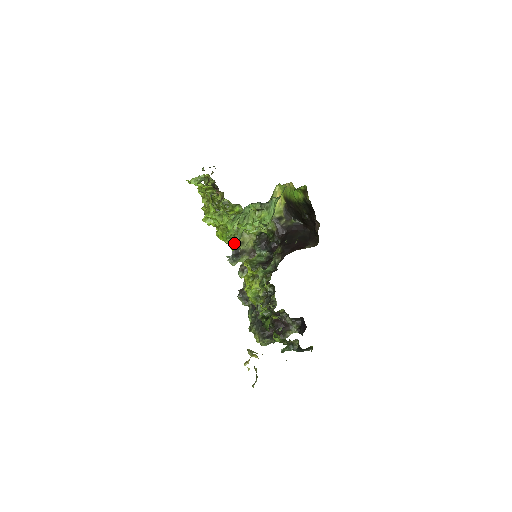
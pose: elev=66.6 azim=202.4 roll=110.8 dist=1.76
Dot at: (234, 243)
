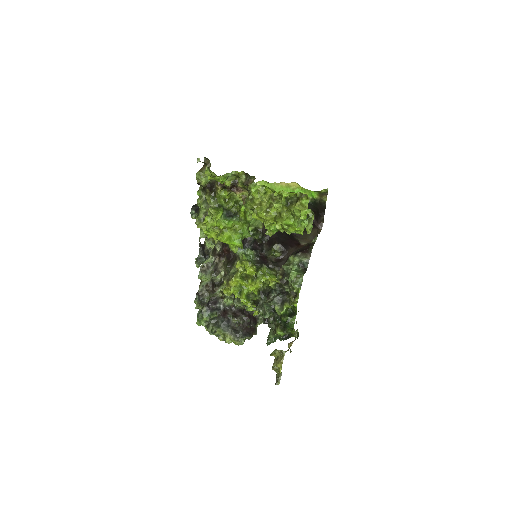
Dot at: occluded
